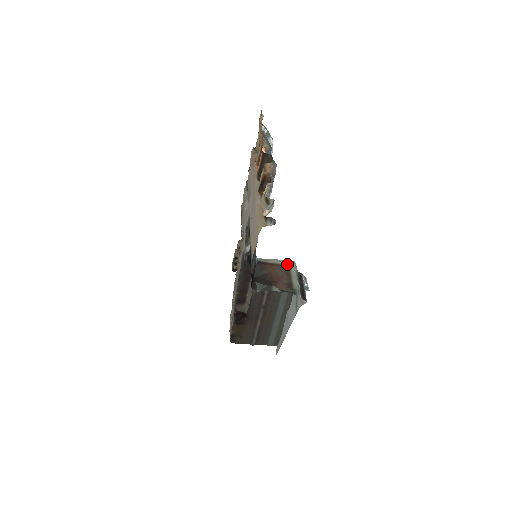
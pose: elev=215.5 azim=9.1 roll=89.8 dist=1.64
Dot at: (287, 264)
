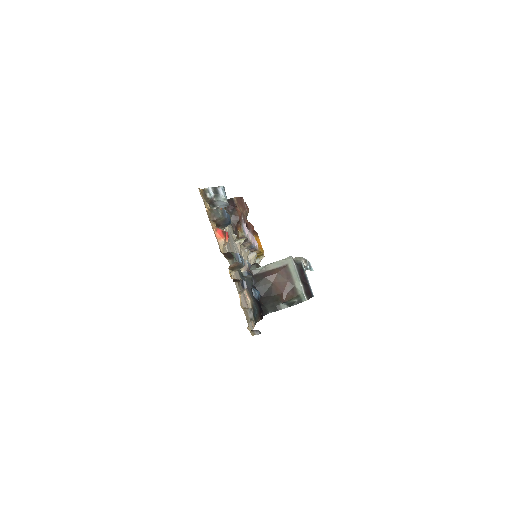
Dot at: (285, 264)
